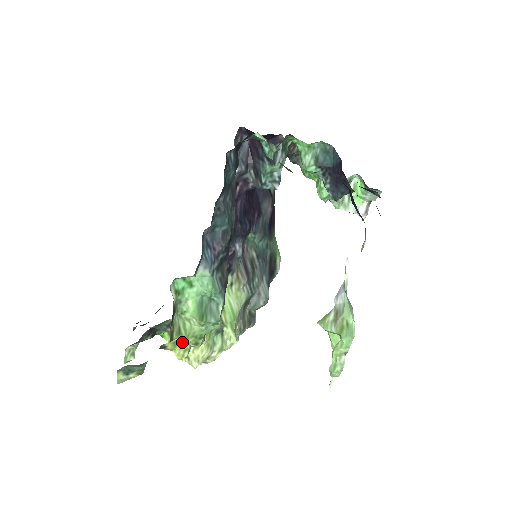
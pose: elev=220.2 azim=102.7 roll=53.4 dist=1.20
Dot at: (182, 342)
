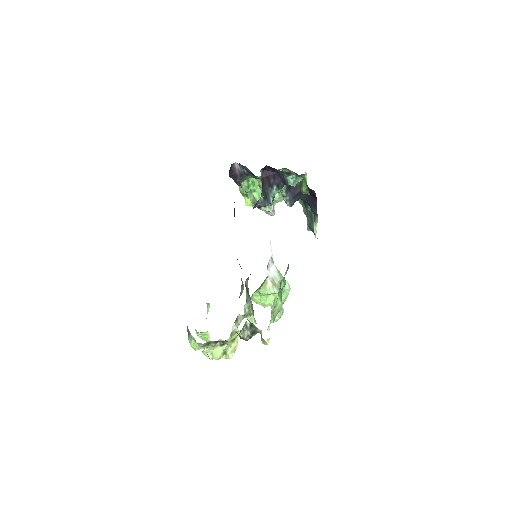
Dot at: occluded
